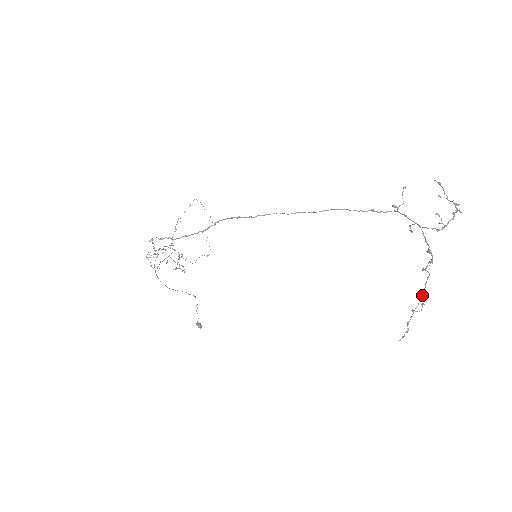
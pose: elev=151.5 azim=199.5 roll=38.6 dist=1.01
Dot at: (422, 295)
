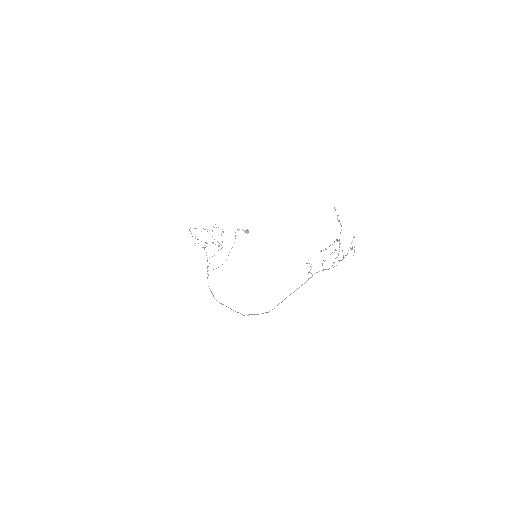
Dot at: occluded
